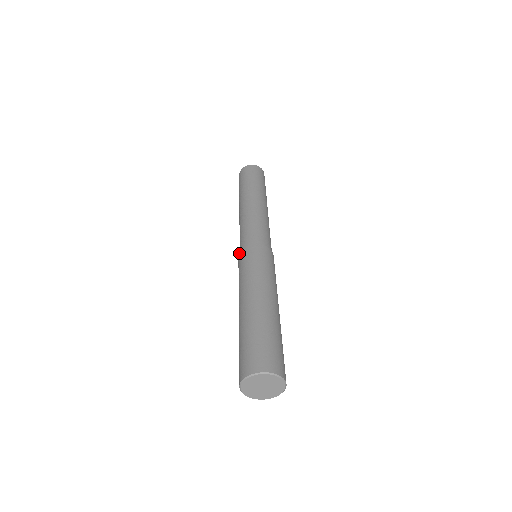
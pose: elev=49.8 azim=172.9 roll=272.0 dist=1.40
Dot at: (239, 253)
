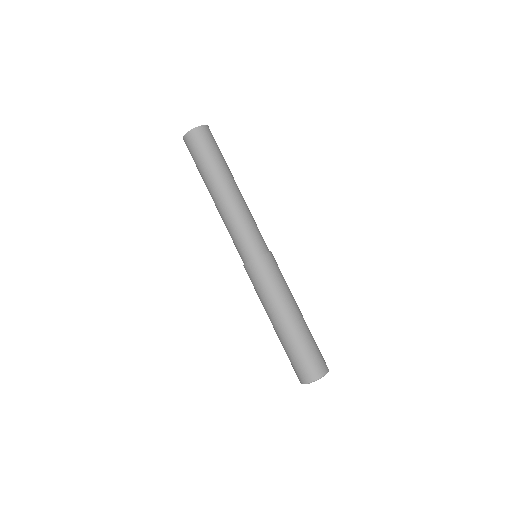
Dot at: (247, 263)
